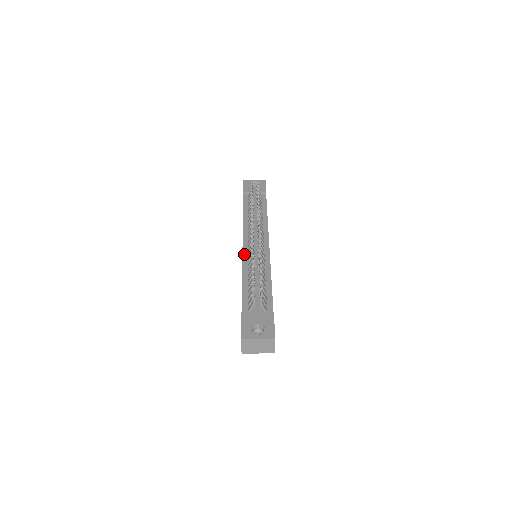
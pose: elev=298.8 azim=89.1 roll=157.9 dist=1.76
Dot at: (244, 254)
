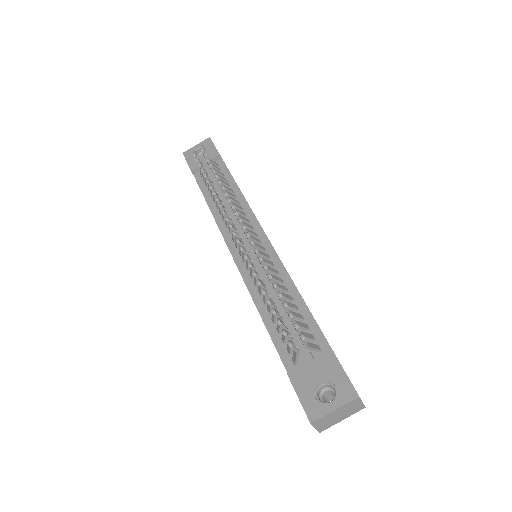
Dot at: (240, 268)
